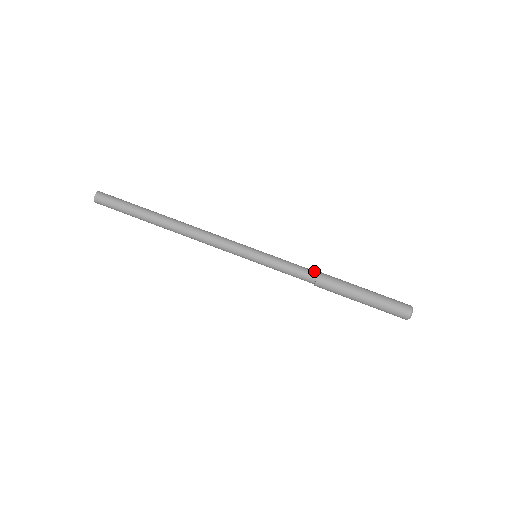
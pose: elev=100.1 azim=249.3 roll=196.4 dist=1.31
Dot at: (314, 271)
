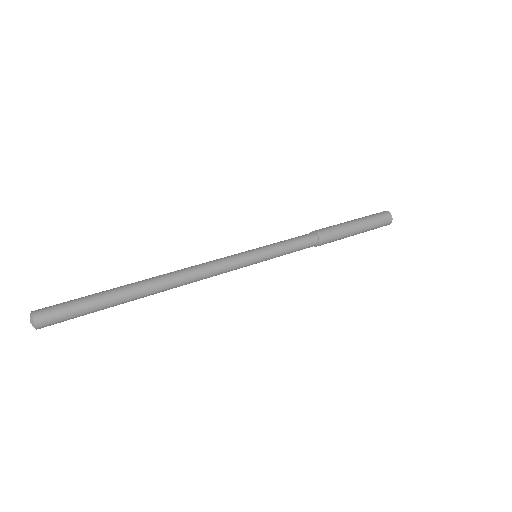
Dot at: occluded
